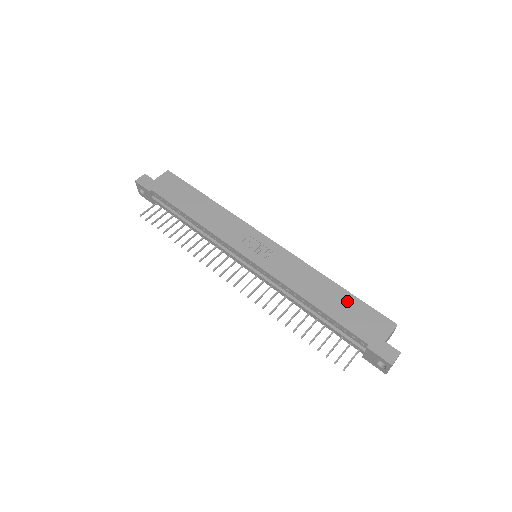
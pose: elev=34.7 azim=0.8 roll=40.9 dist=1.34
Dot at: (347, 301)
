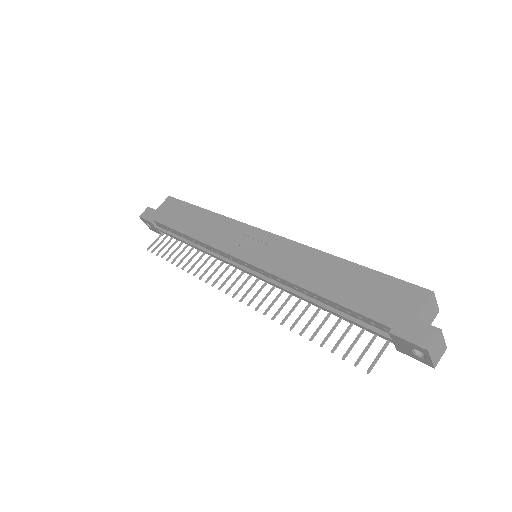
Dot at: (359, 278)
